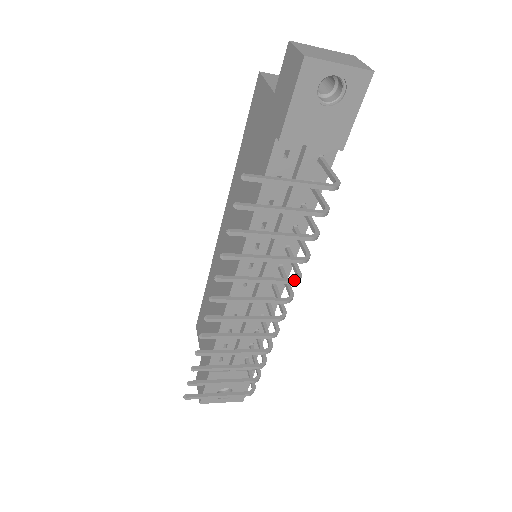
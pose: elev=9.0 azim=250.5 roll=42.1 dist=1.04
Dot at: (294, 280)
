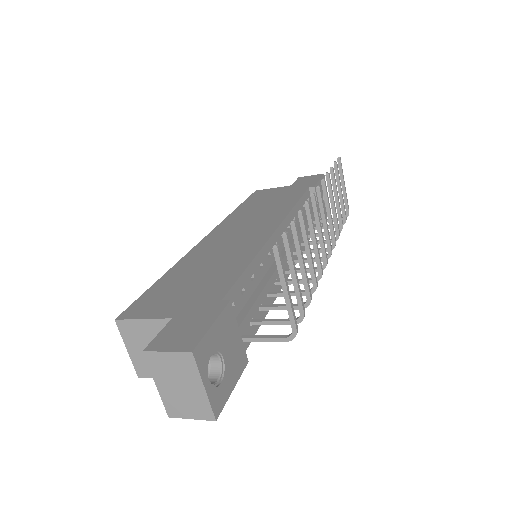
Dot at: (335, 241)
